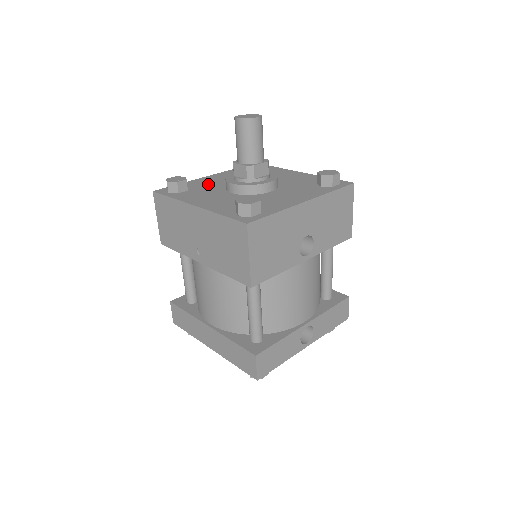
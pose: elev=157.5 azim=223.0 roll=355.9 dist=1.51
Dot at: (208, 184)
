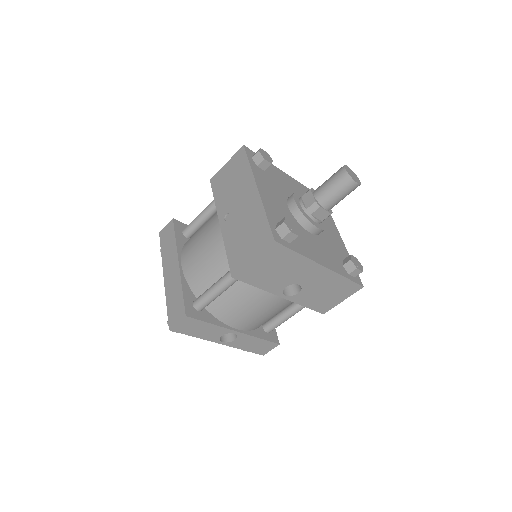
Dot at: (281, 181)
